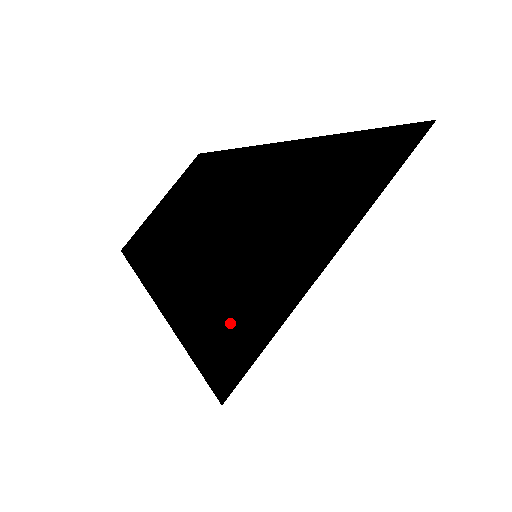
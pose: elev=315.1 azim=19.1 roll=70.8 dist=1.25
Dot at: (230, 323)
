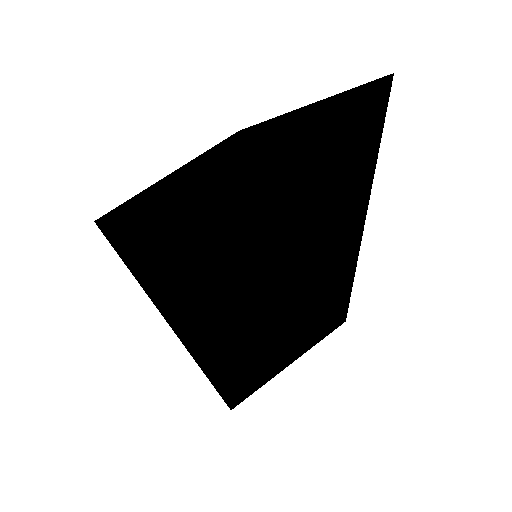
Dot at: (207, 323)
